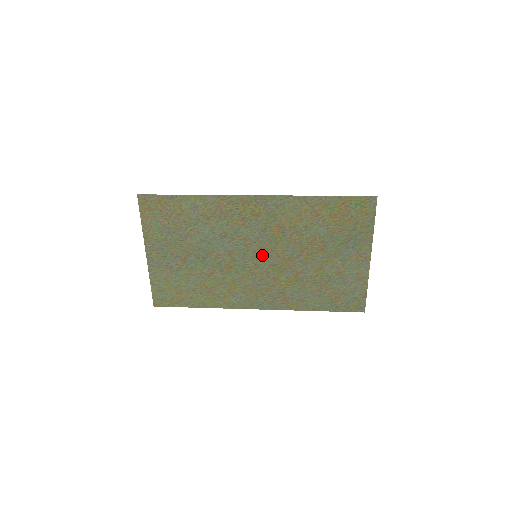
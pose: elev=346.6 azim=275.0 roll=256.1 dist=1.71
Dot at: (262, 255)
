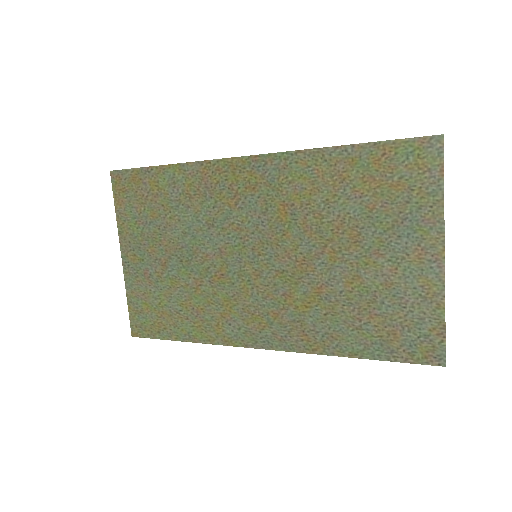
Dot at: (264, 254)
